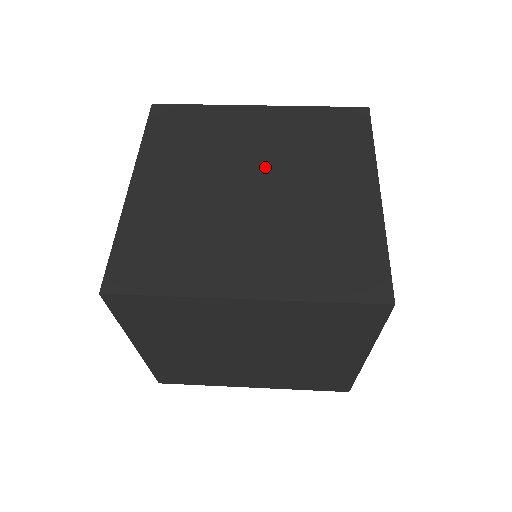
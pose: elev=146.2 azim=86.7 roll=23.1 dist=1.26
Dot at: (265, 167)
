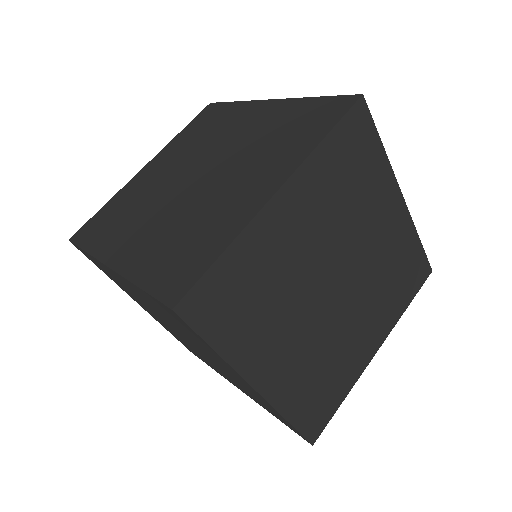
Dot at: (220, 159)
